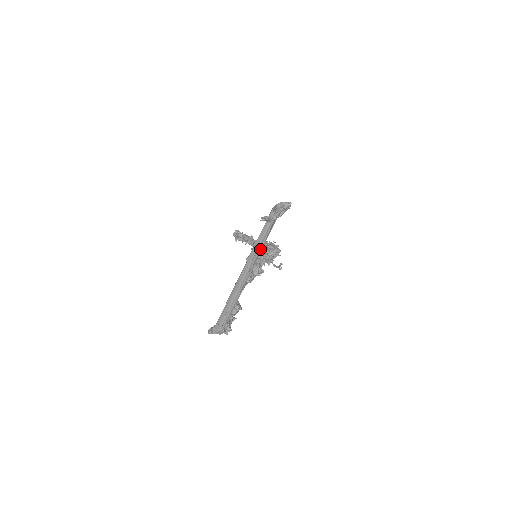
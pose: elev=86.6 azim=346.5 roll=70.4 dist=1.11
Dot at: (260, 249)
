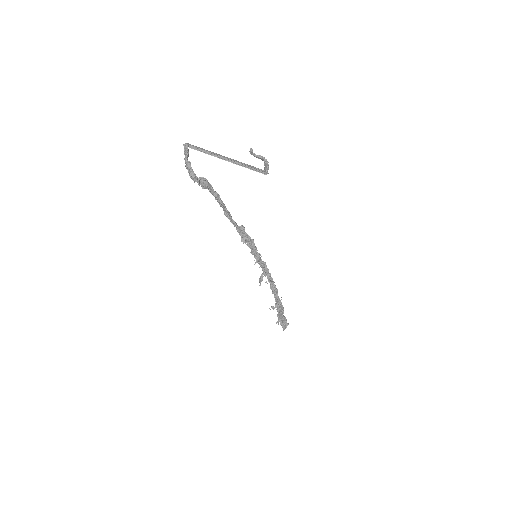
Dot at: (238, 164)
